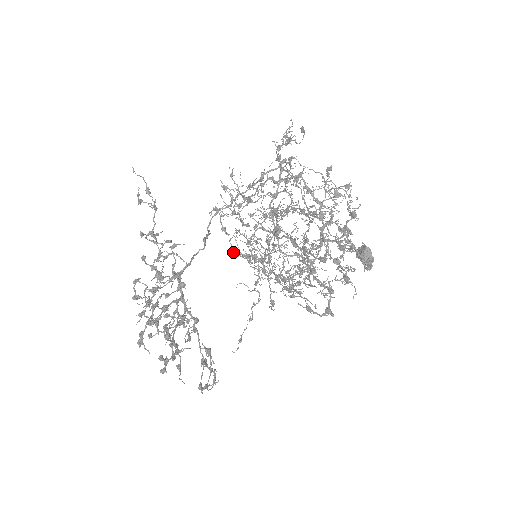
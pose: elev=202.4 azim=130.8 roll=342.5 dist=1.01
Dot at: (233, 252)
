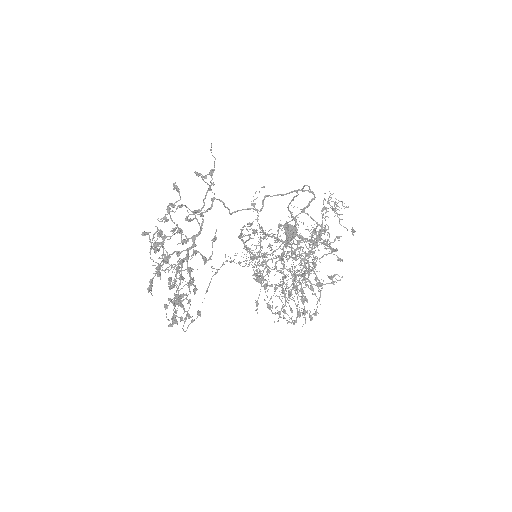
Dot at: occluded
